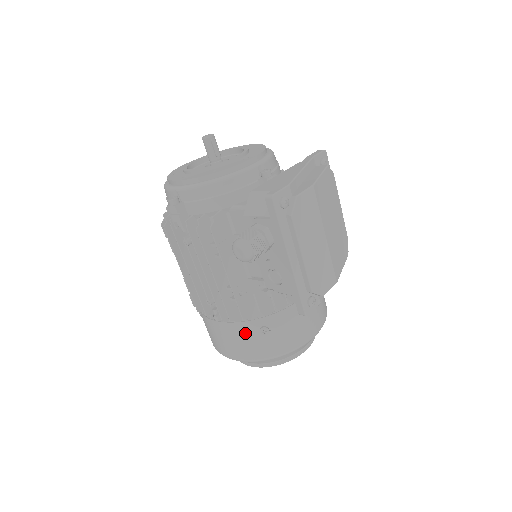
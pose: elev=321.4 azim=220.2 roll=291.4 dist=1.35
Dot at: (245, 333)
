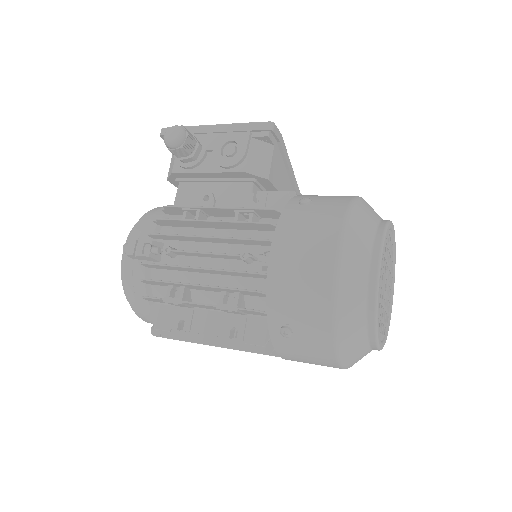
Dot at: (297, 217)
